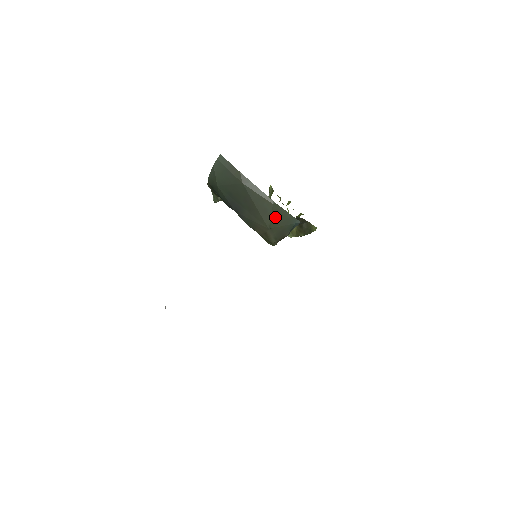
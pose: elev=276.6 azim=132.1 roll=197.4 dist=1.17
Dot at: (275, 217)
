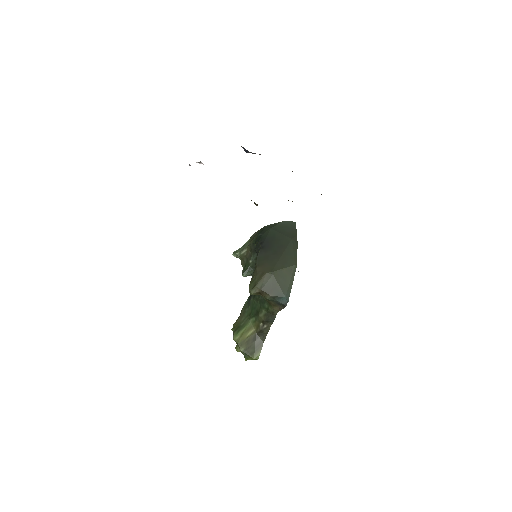
Dot at: (284, 273)
